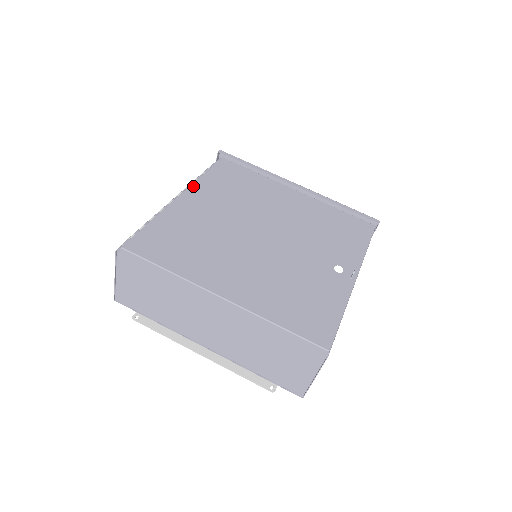
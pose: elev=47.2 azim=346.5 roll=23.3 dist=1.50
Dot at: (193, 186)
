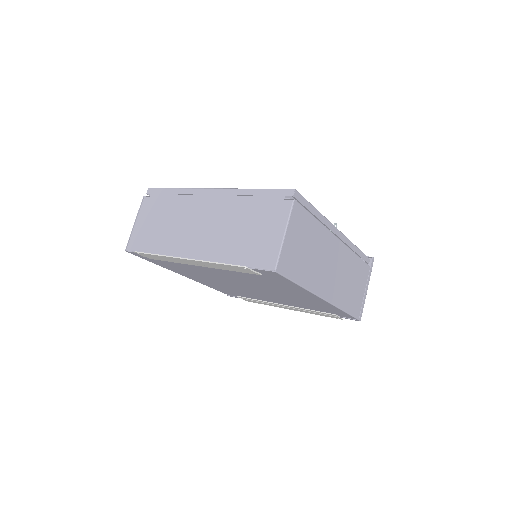
Dot at: occluded
